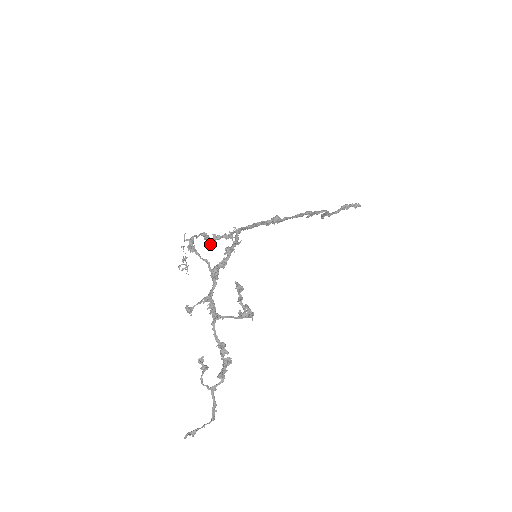
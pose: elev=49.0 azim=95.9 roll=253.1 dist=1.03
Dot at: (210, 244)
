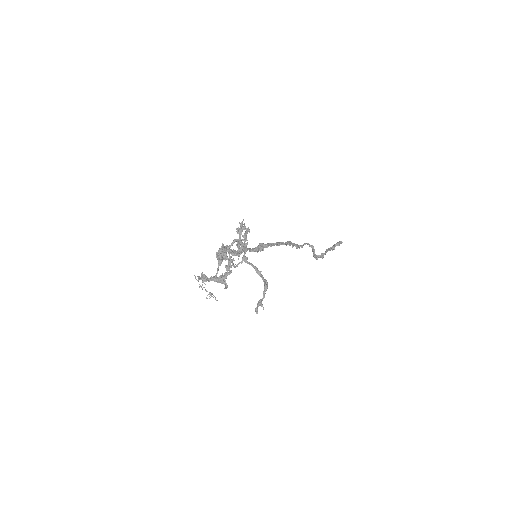
Dot at: (223, 281)
